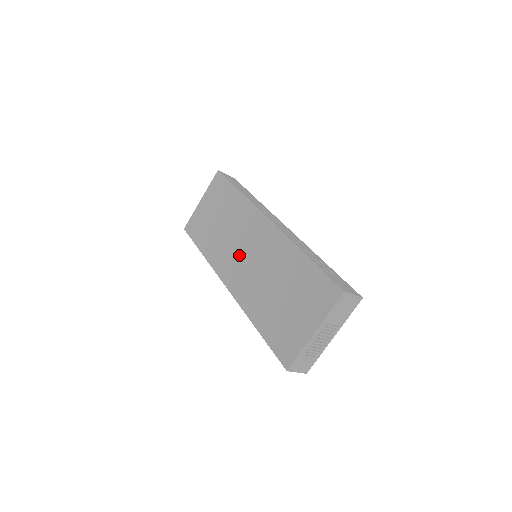
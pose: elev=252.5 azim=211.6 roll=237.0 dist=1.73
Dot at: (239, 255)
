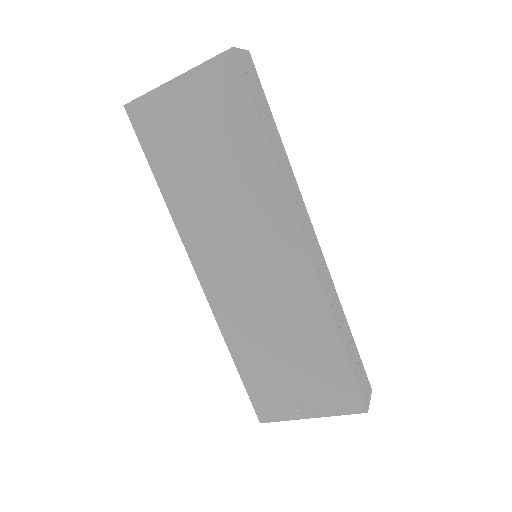
Dot at: (234, 255)
